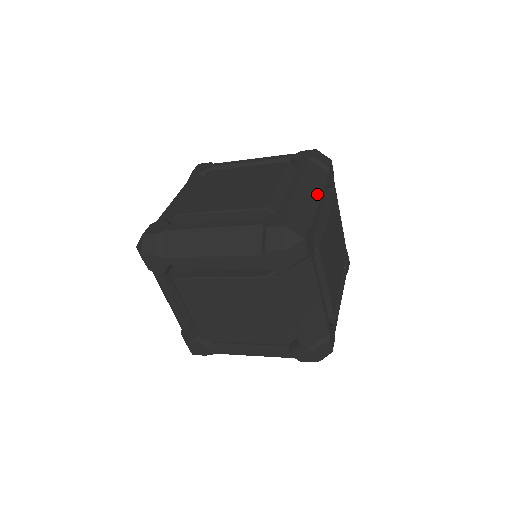
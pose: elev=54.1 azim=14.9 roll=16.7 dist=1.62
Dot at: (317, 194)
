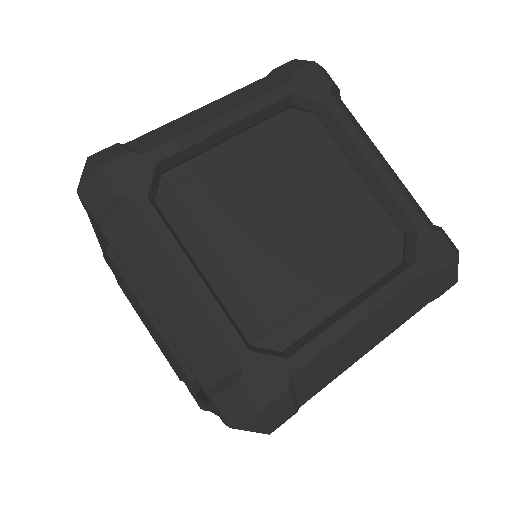
Dot at: occluded
